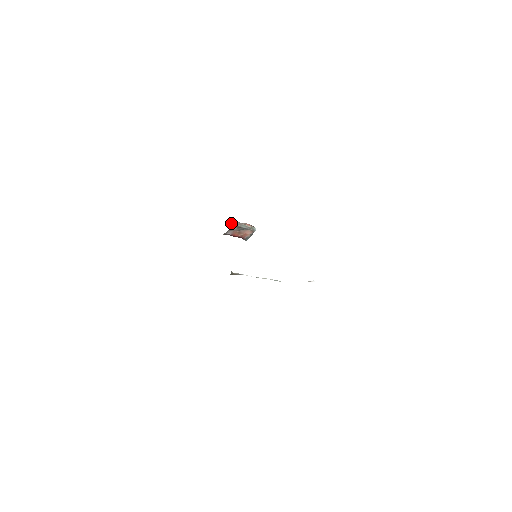
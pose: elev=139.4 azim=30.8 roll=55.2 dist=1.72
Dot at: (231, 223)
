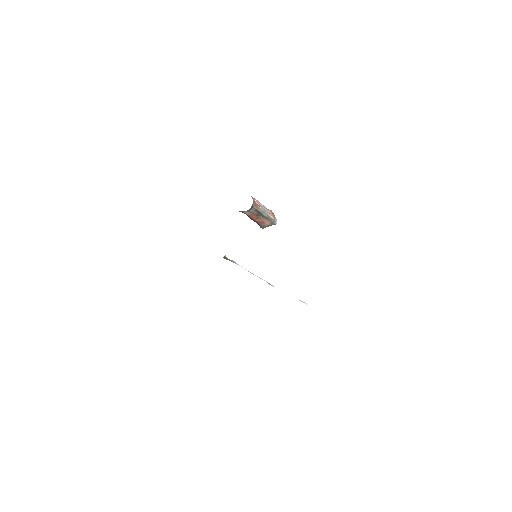
Dot at: (253, 205)
